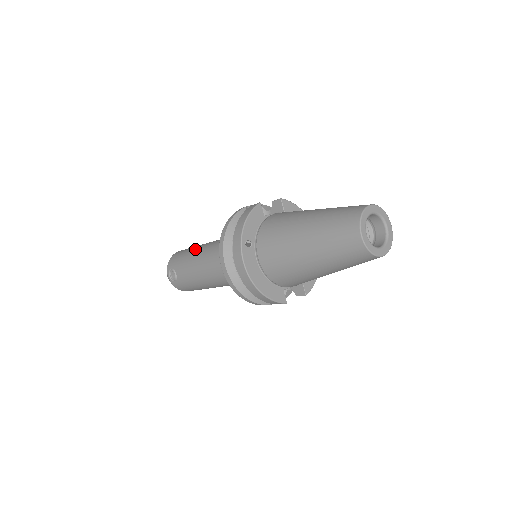
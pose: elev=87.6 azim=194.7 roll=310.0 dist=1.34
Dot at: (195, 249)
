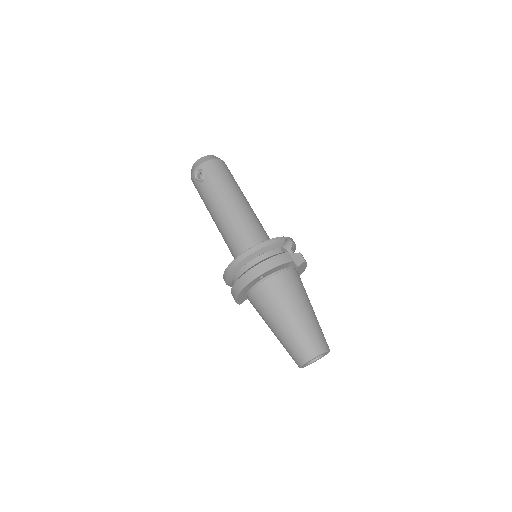
Dot at: (231, 191)
